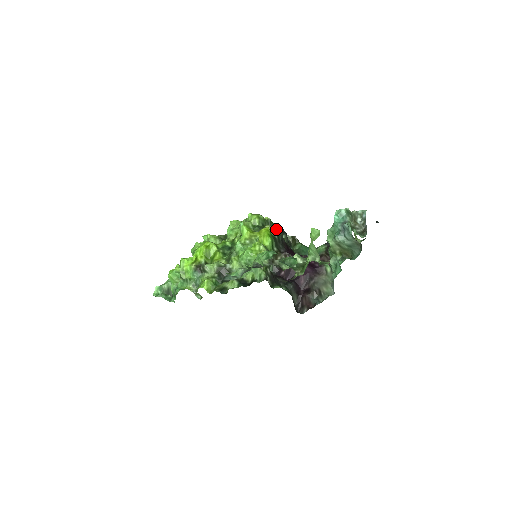
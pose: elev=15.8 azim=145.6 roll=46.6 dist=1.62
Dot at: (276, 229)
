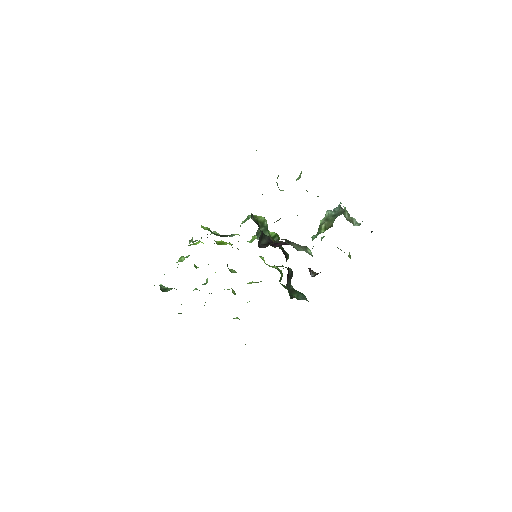
Dot at: occluded
